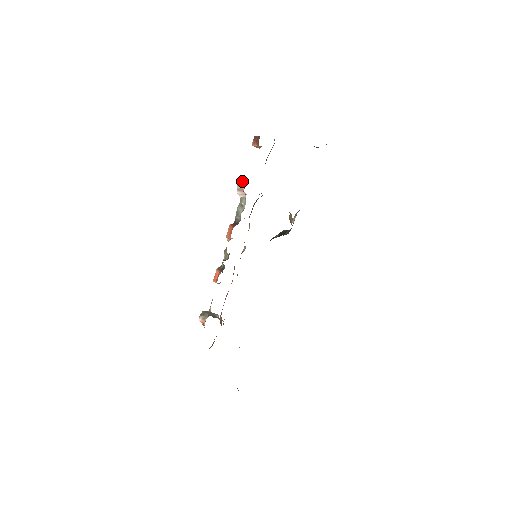
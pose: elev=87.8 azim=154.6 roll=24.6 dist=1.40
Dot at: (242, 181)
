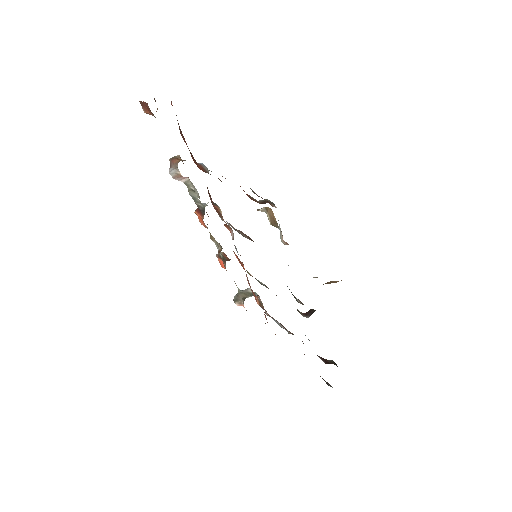
Dot at: (170, 163)
